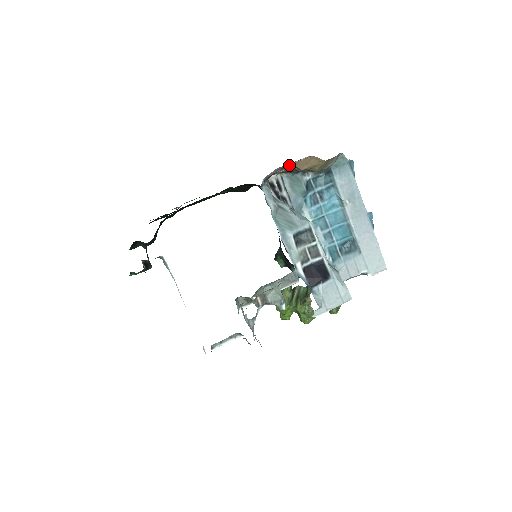
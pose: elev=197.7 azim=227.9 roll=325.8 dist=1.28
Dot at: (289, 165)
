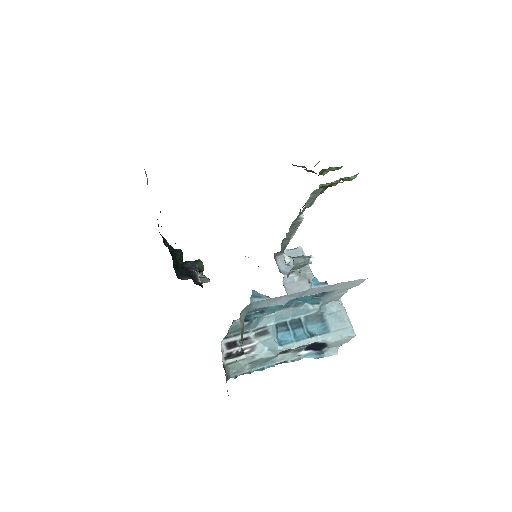
Dot at: occluded
